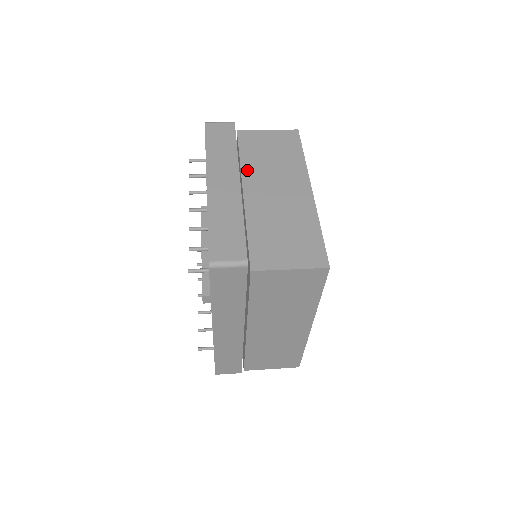
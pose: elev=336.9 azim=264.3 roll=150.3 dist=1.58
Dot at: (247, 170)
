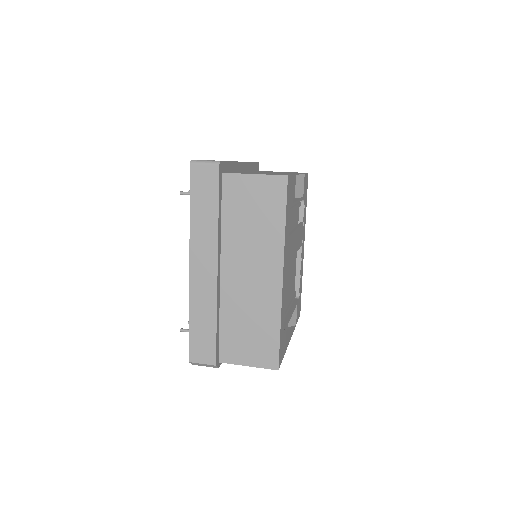
Dot at: occluded
